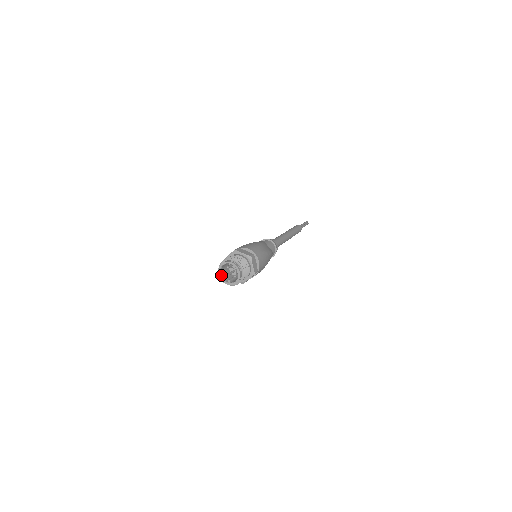
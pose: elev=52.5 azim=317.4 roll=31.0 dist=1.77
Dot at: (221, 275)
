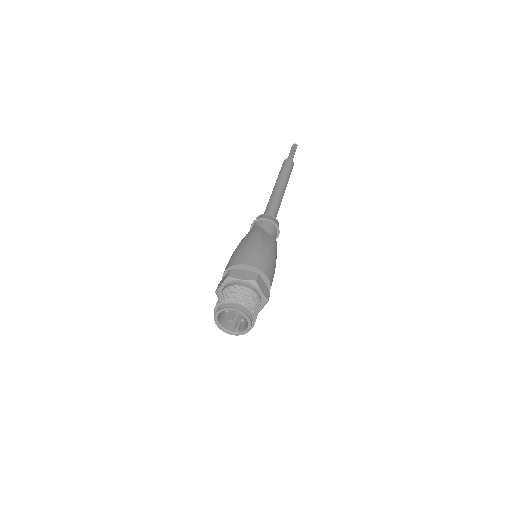
Dot at: (221, 325)
